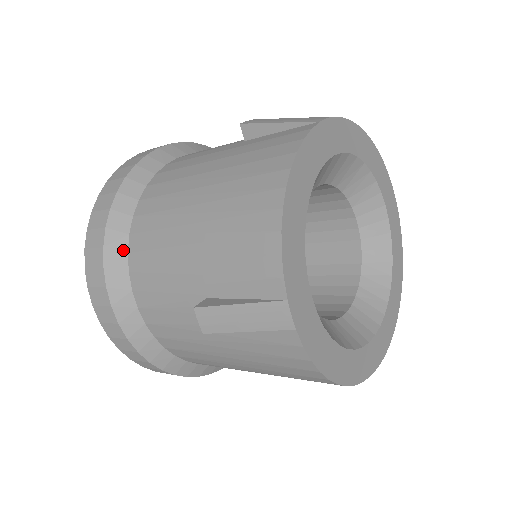
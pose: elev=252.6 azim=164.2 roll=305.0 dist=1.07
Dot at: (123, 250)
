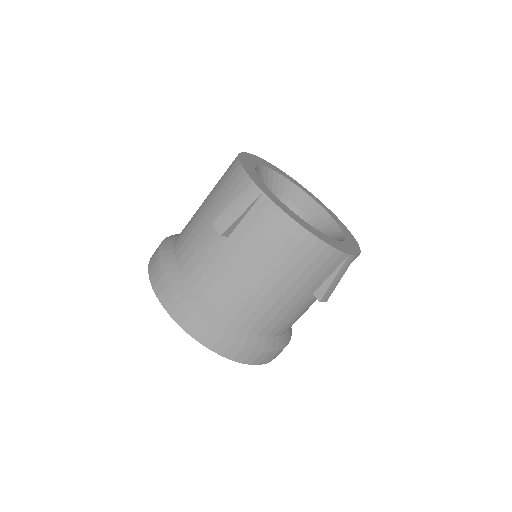
Dot at: (171, 255)
